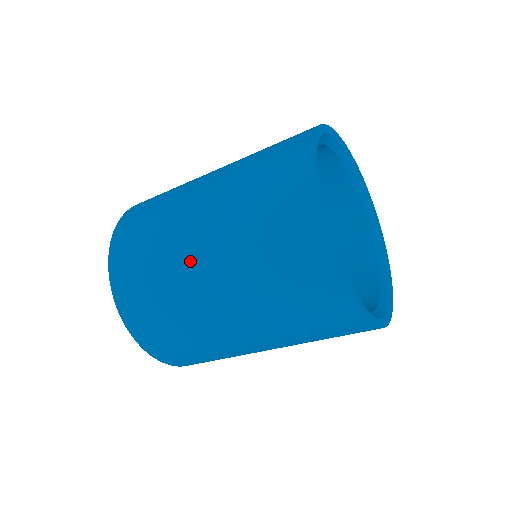
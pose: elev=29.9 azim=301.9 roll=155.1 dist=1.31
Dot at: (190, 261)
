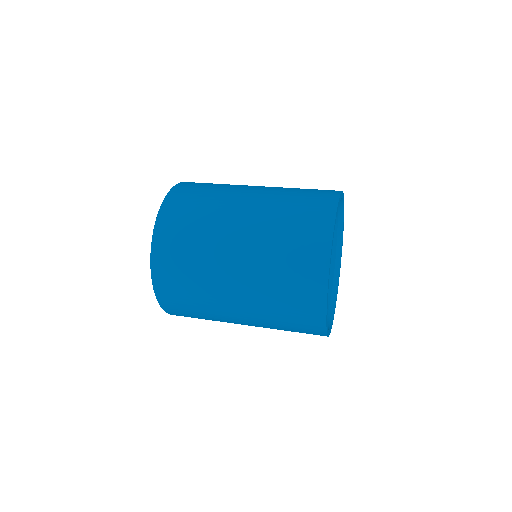
Dot at: (227, 309)
